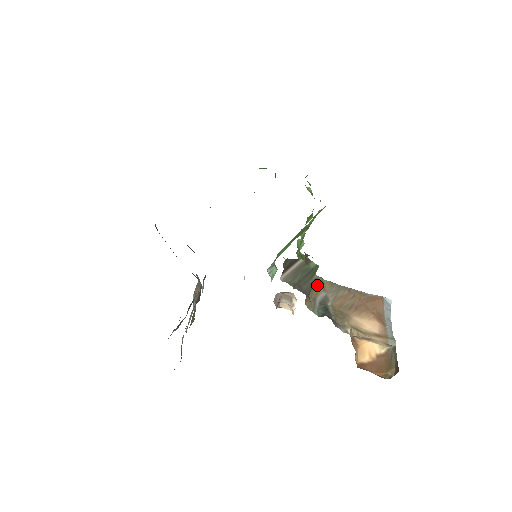
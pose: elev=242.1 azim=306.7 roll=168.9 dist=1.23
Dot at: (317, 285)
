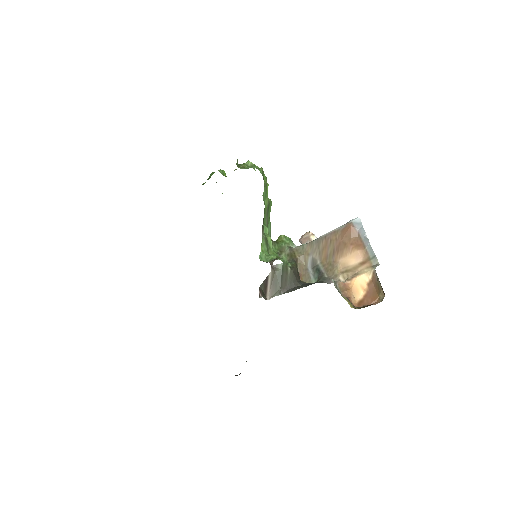
Dot at: (301, 256)
